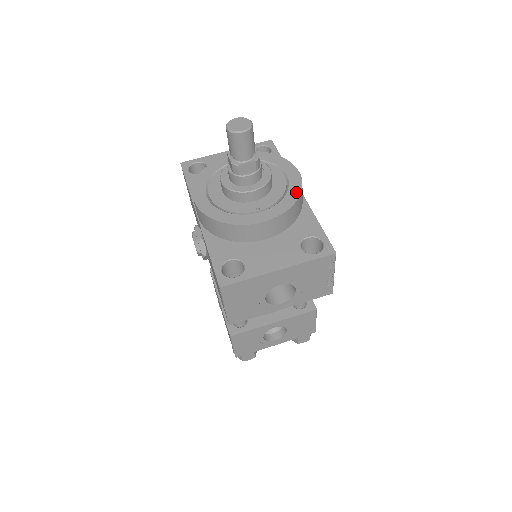
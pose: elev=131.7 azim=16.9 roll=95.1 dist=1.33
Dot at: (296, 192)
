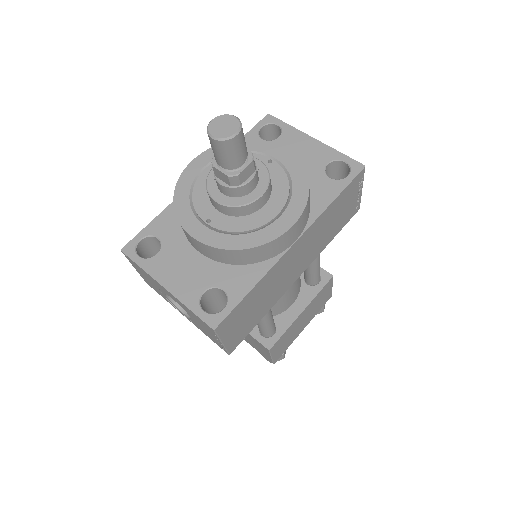
Dot at: (255, 241)
